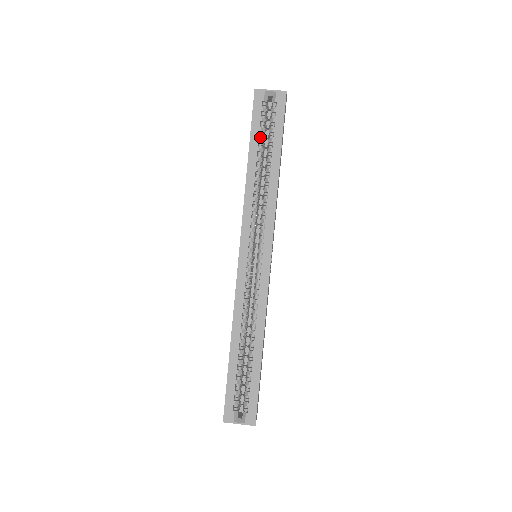
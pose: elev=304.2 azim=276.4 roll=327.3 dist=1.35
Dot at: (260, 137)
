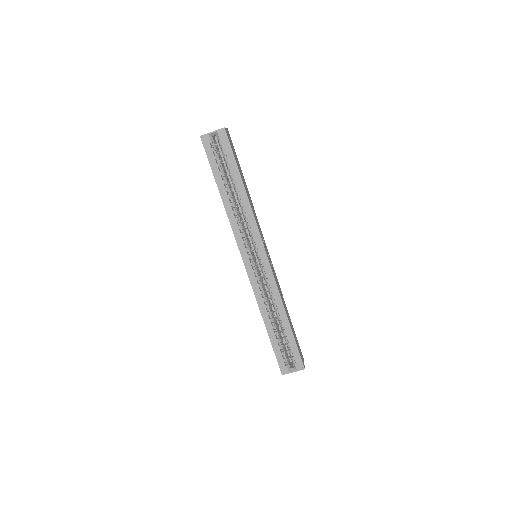
Dot at: (221, 172)
